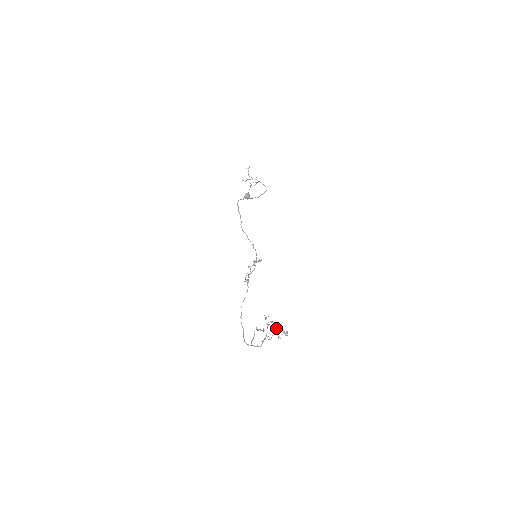
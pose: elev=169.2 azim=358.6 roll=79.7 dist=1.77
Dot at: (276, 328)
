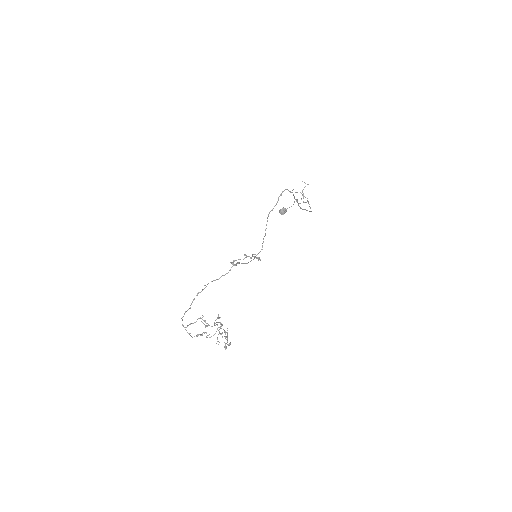
Dot at: (222, 332)
